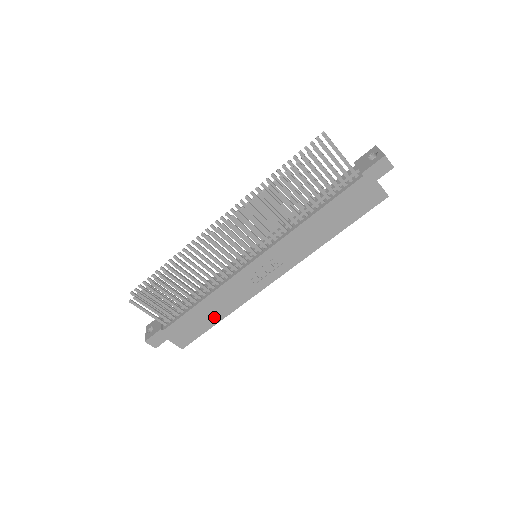
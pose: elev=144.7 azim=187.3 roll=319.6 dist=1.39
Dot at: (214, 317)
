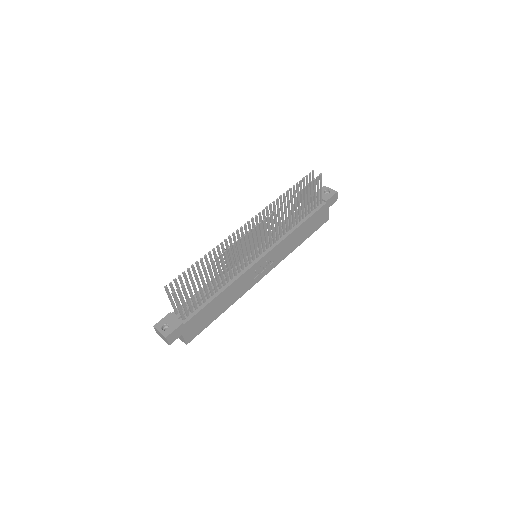
Dot at: (220, 310)
